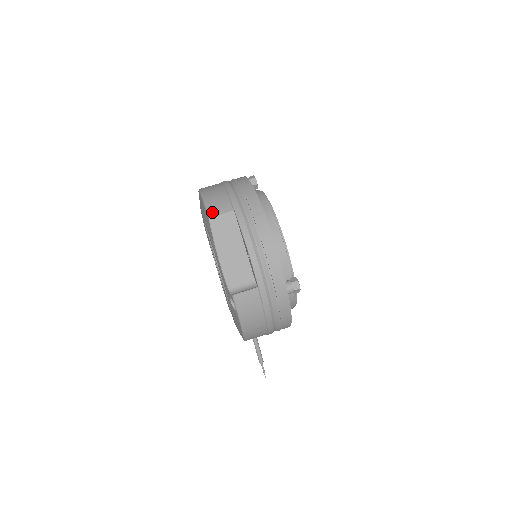
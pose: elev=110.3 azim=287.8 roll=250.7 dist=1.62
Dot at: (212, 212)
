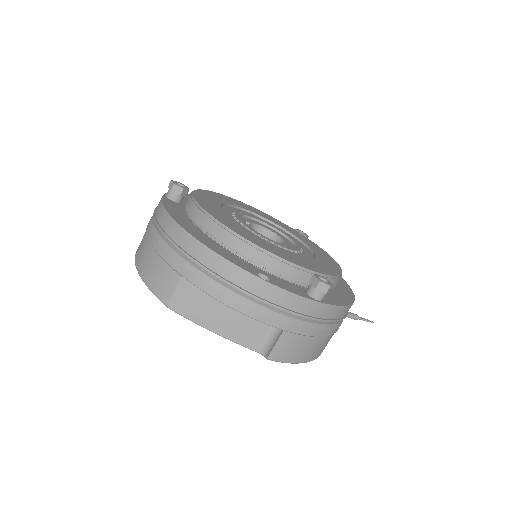
Dot at: (164, 297)
